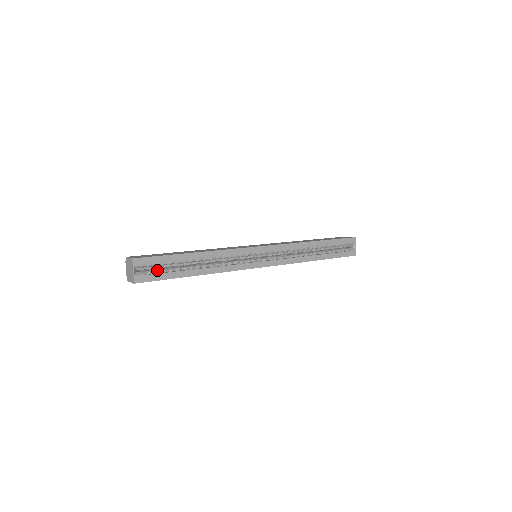
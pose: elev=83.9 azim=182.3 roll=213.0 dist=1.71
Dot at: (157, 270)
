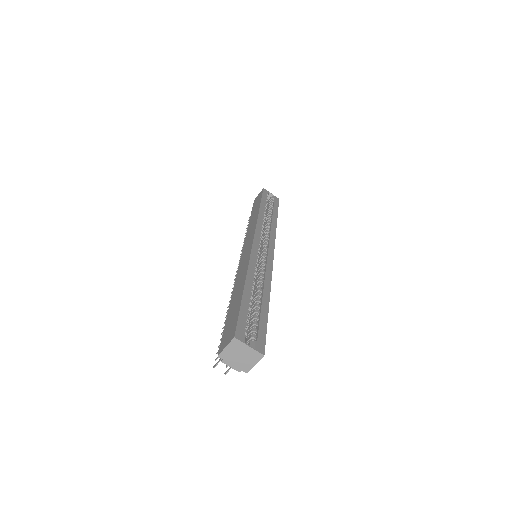
Dot at: (252, 329)
